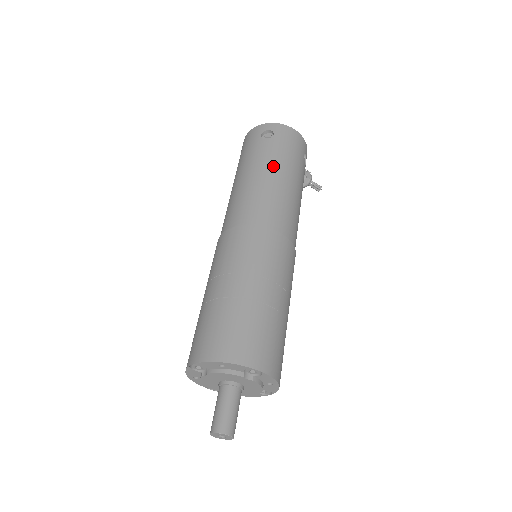
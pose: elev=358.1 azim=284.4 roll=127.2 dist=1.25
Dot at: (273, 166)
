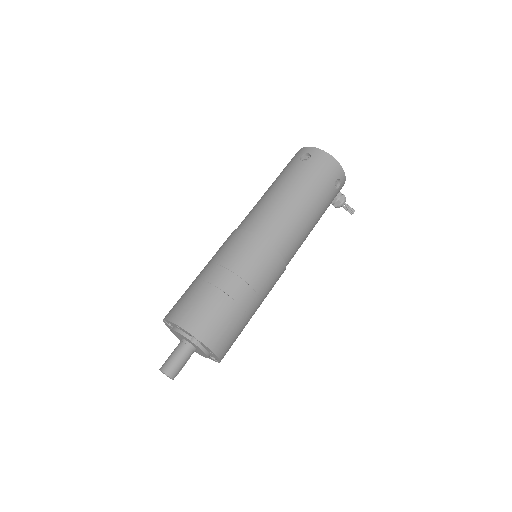
Dot at: (294, 186)
